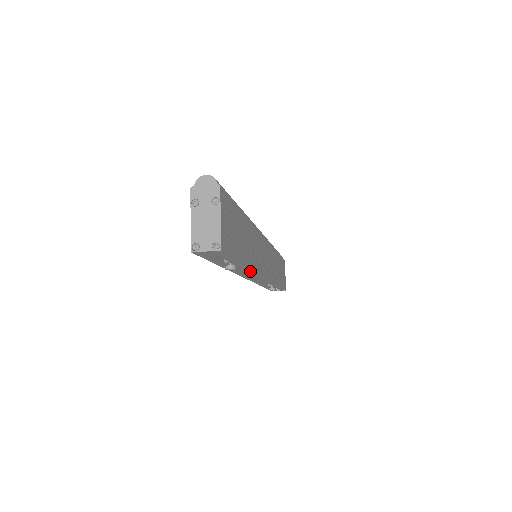
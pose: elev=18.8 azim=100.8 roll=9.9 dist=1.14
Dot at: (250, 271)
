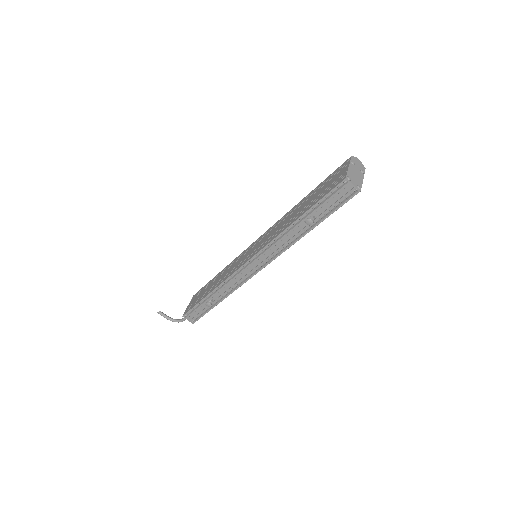
Dot at: (284, 247)
